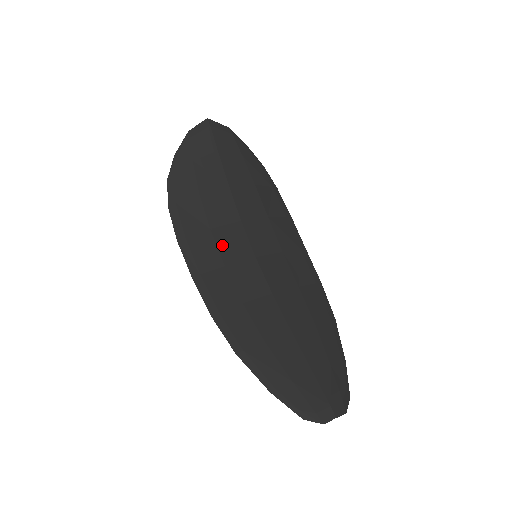
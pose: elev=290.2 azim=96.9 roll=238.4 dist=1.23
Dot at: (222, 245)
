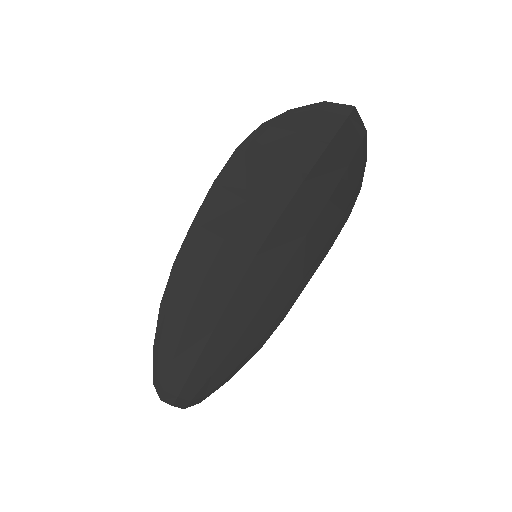
Dot at: (241, 222)
